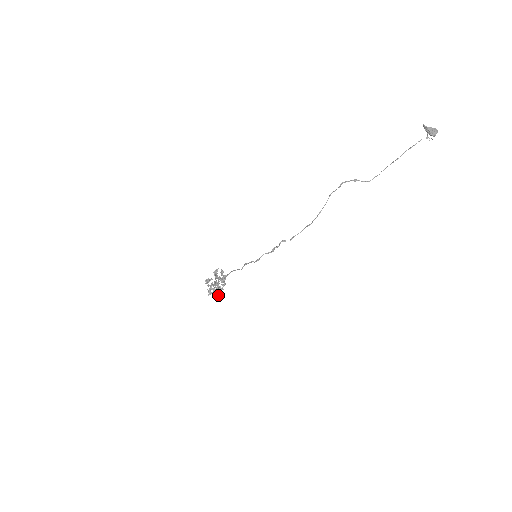
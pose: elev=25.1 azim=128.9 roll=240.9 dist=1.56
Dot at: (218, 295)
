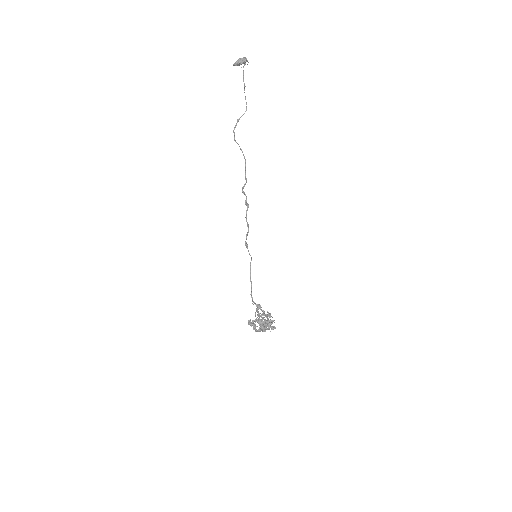
Dot at: (272, 321)
